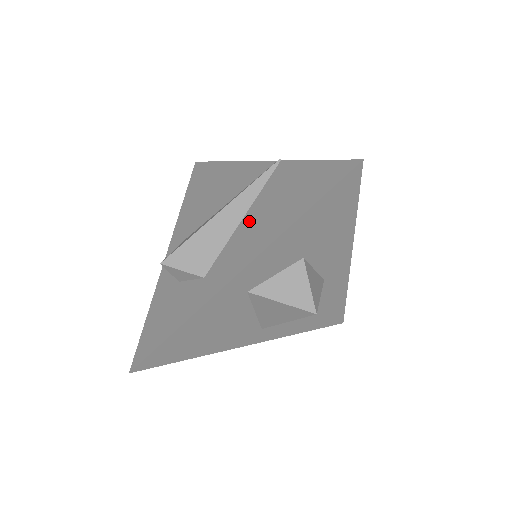
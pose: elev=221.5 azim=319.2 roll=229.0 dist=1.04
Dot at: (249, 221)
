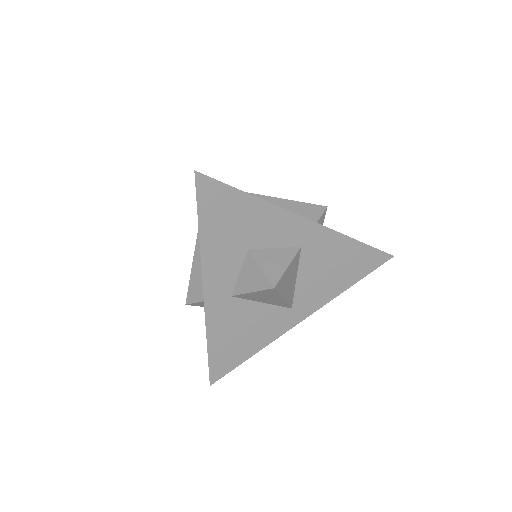
Dot at: occluded
